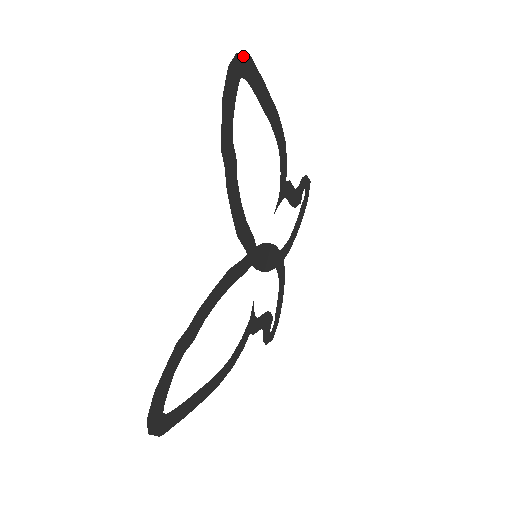
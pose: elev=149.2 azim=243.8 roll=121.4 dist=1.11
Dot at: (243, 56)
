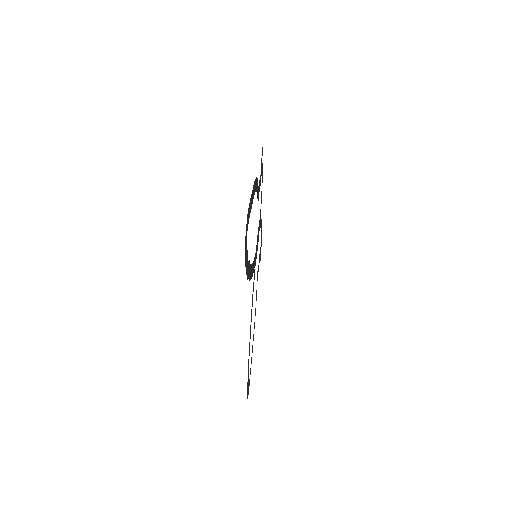
Dot at: (246, 224)
